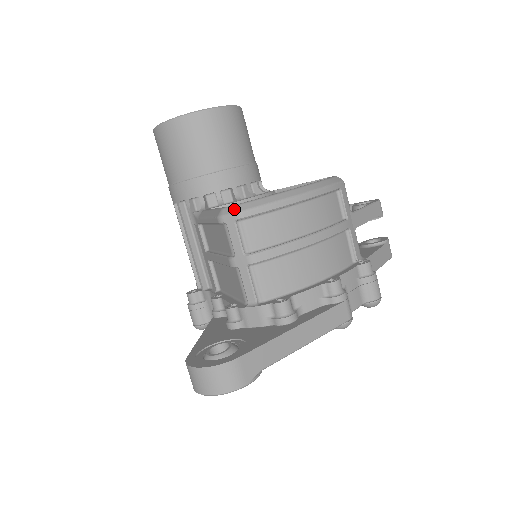
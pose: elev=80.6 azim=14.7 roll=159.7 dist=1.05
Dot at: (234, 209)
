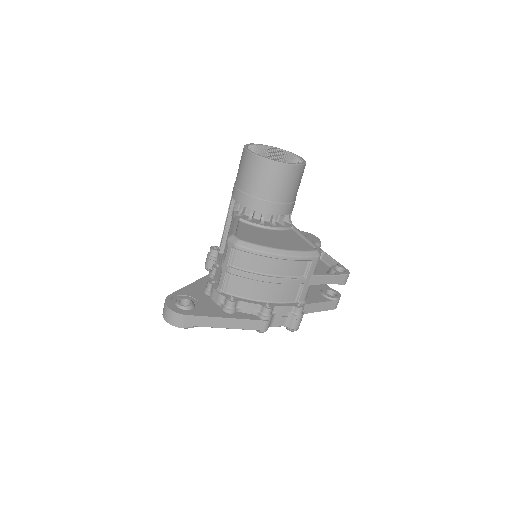
Dot at: (236, 241)
